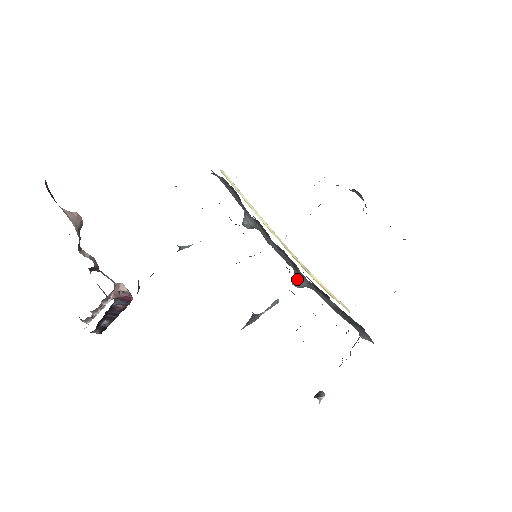
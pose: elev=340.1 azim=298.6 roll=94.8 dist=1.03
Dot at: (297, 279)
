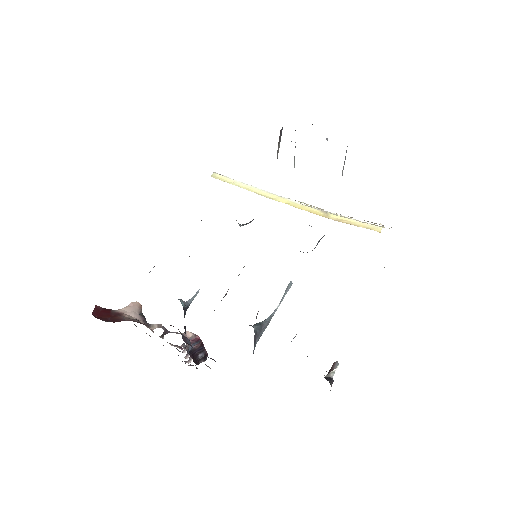
Dot at: (300, 251)
